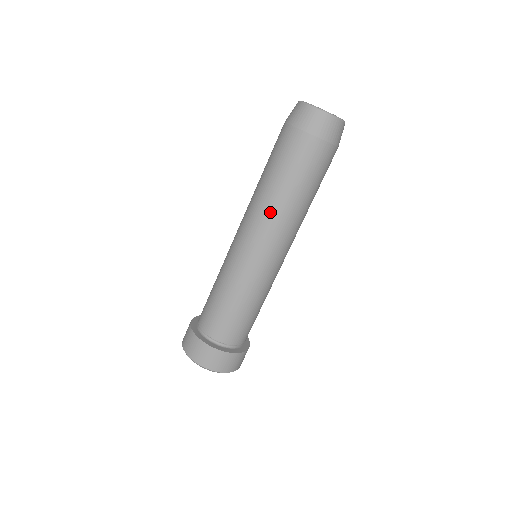
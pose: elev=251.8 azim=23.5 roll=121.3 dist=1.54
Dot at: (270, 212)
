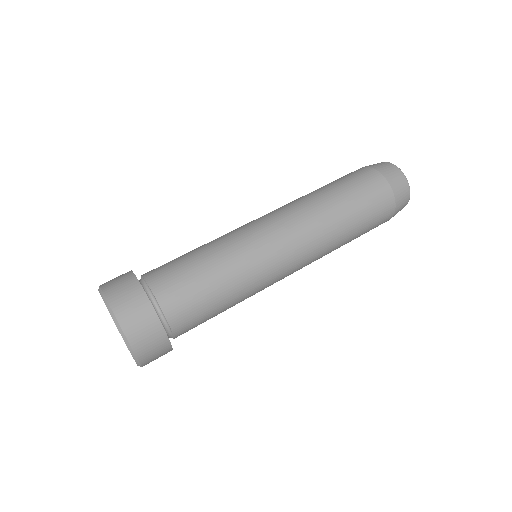
Dot at: occluded
